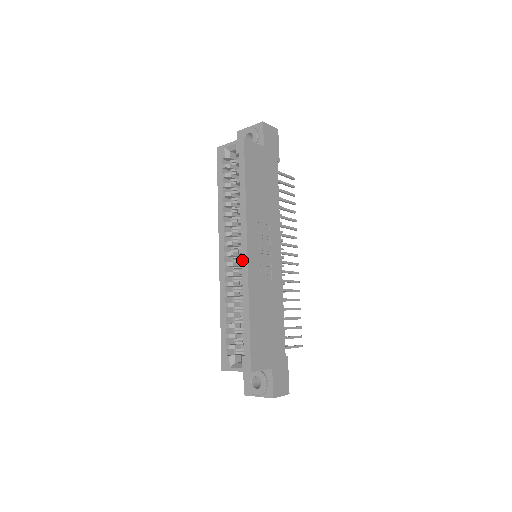
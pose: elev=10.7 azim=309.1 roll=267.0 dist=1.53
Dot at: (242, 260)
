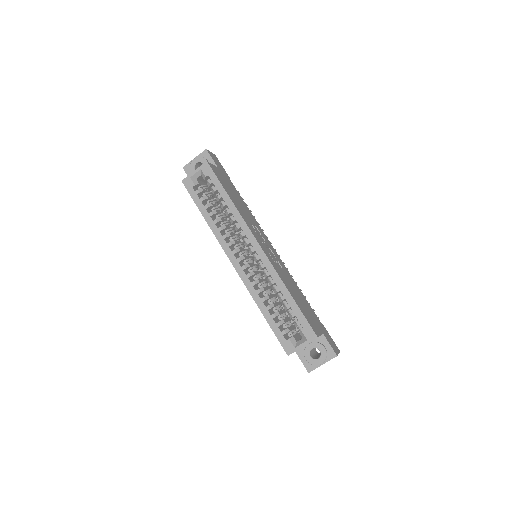
Dot at: (259, 255)
